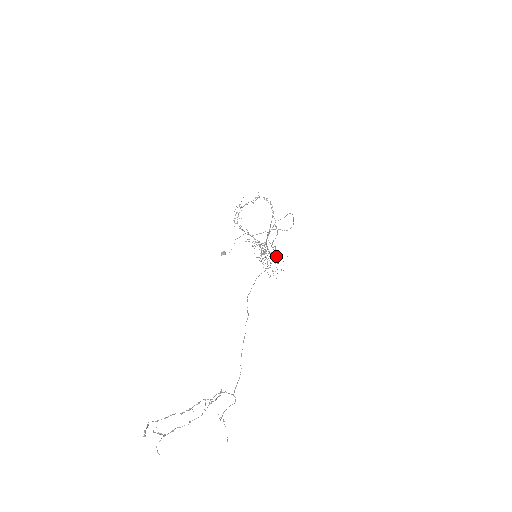
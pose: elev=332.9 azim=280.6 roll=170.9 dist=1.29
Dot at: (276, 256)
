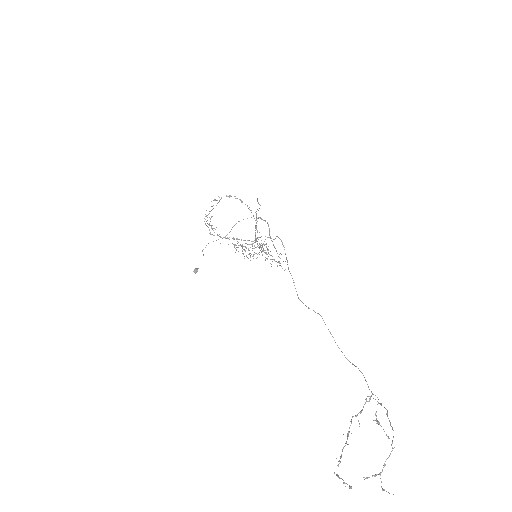
Dot at: occluded
